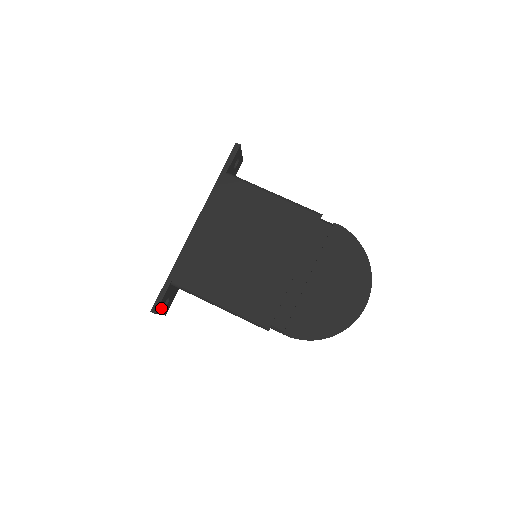
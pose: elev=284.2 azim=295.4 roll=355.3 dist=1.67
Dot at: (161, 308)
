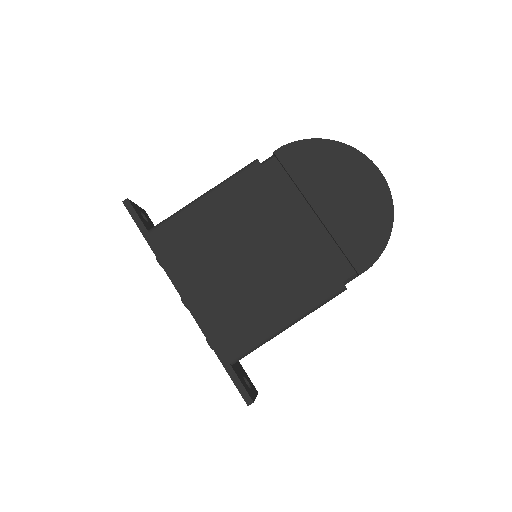
Dot at: (250, 392)
